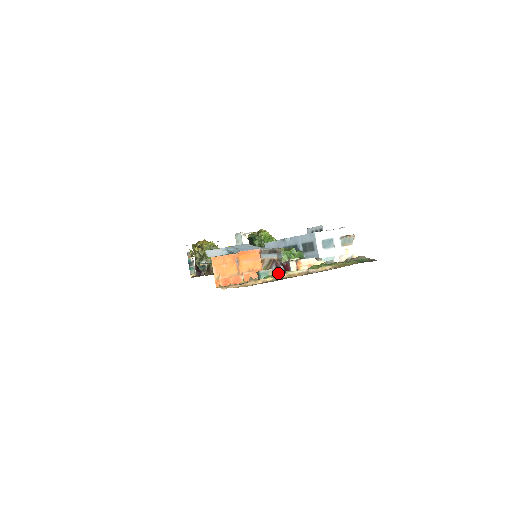
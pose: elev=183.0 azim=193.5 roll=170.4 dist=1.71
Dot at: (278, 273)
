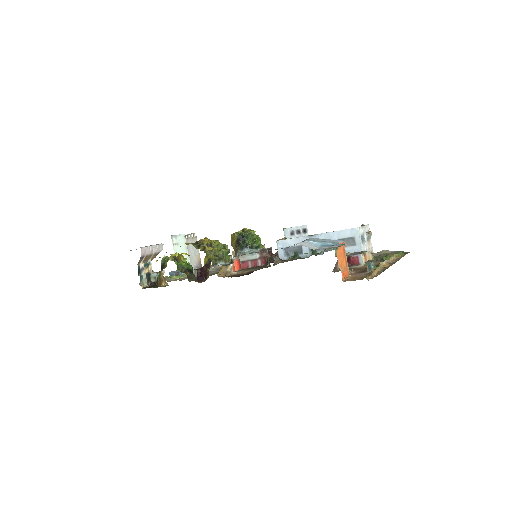
Dot at: occluded
